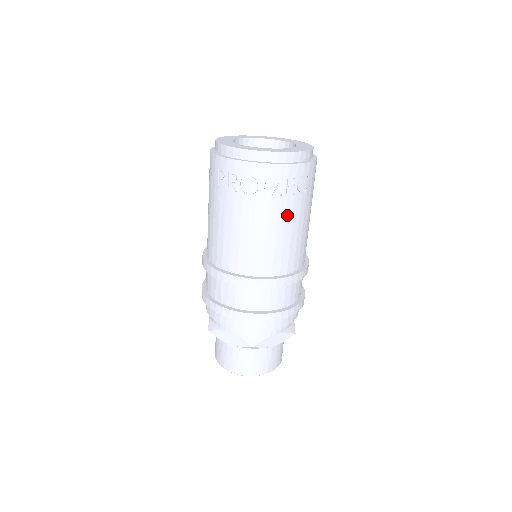
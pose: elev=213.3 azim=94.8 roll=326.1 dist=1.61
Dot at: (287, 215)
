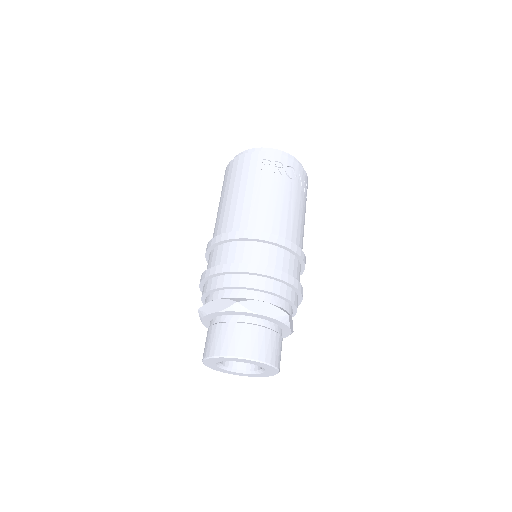
Dot at: (305, 209)
